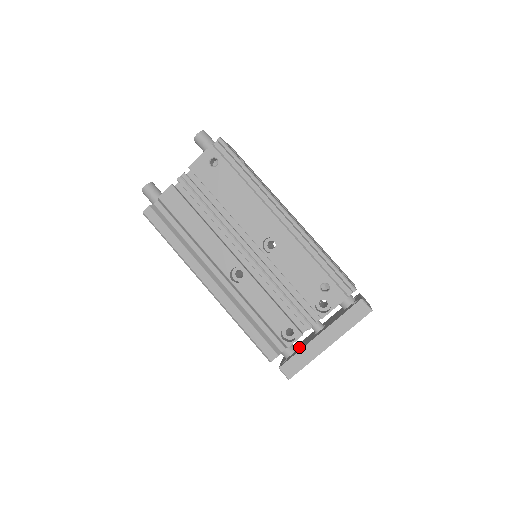
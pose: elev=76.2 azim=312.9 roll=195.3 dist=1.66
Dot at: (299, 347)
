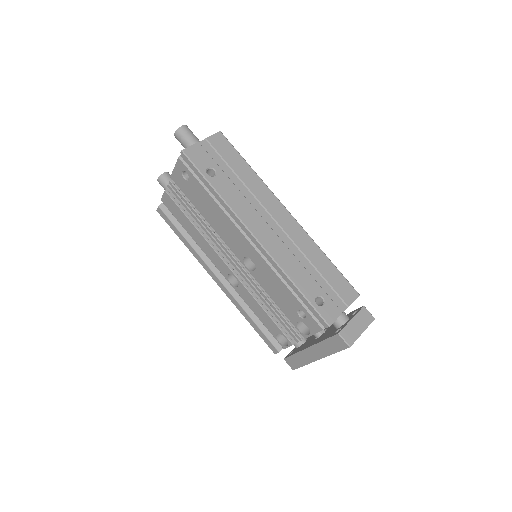
Dot at: (304, 343)
